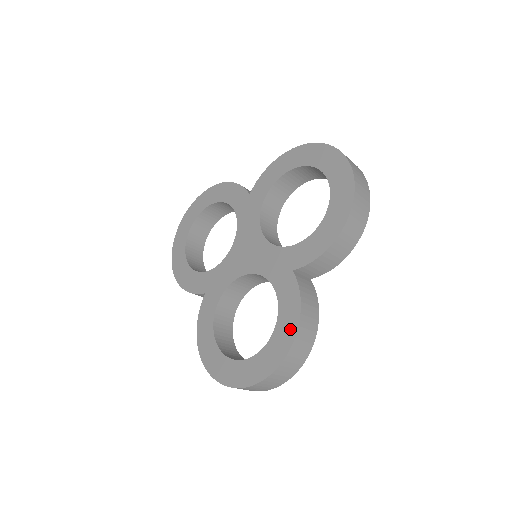
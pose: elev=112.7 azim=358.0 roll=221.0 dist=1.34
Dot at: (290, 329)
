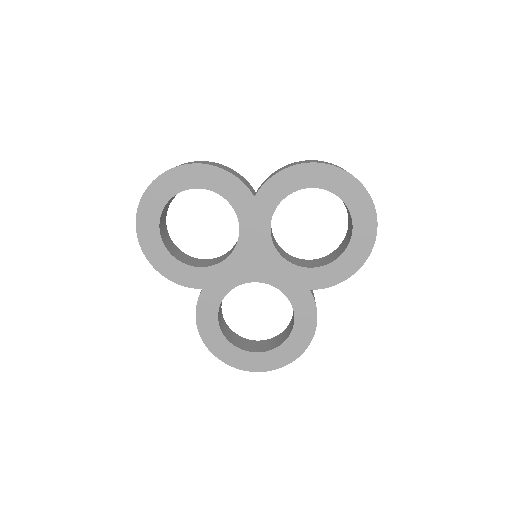
Dot at: (307, 336)
